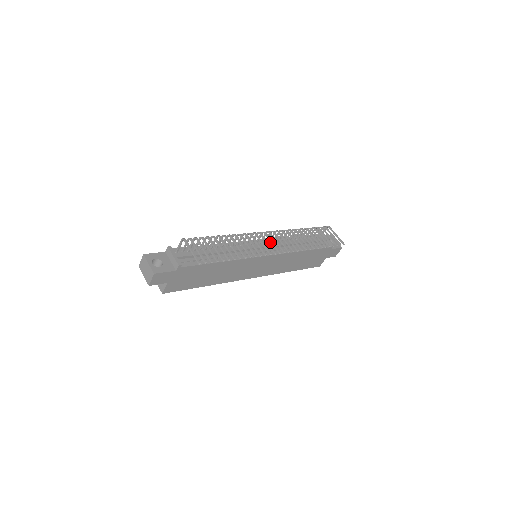
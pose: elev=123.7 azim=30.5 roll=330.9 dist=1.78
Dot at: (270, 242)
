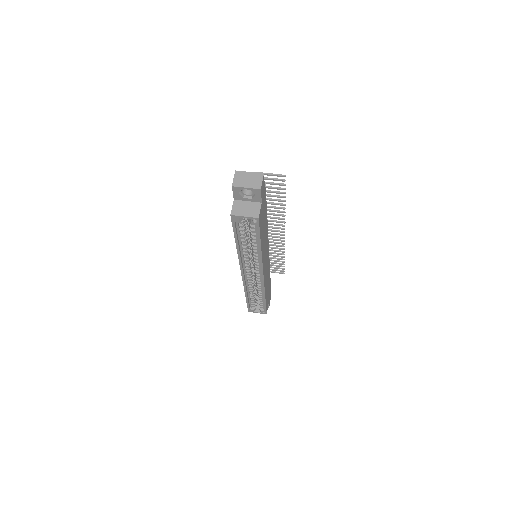
Dot at: occluded
